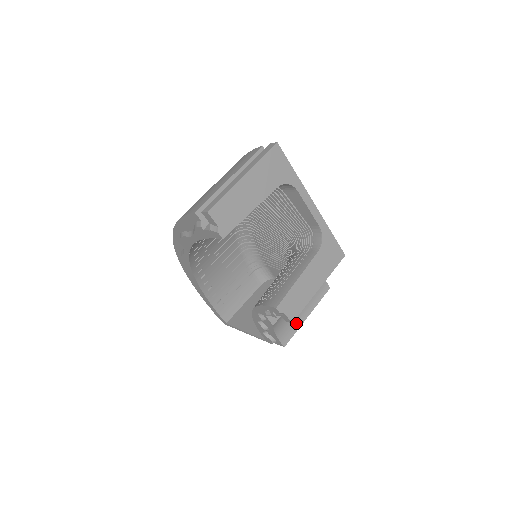
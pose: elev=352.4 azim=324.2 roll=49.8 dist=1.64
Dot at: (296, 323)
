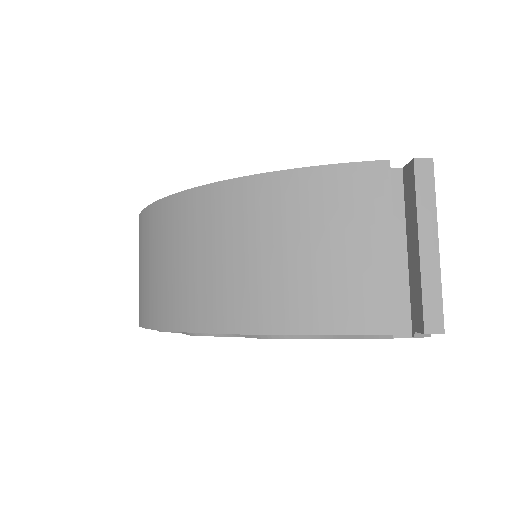
Dot at: occluded
